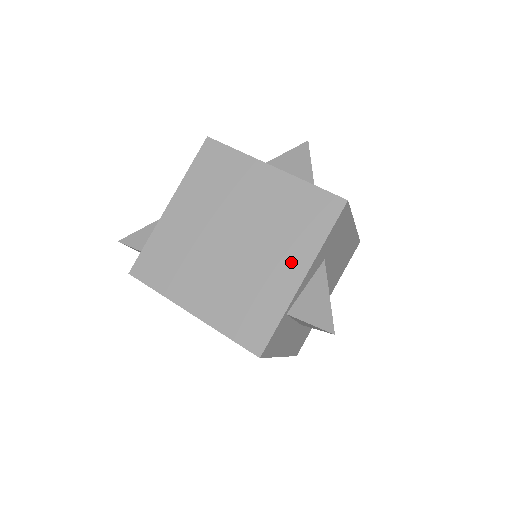
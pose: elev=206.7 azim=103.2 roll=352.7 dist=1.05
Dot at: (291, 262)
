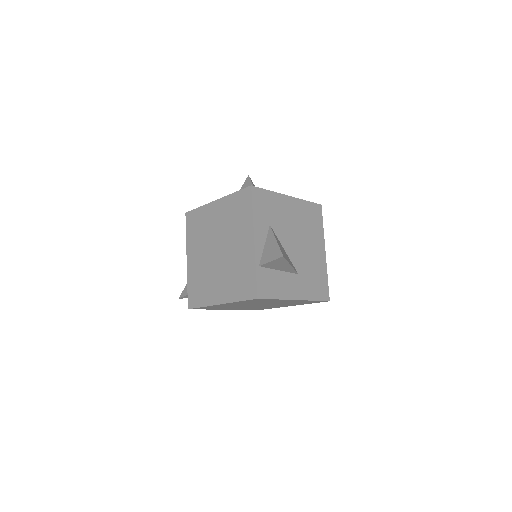
Dot at: (245, 238)
